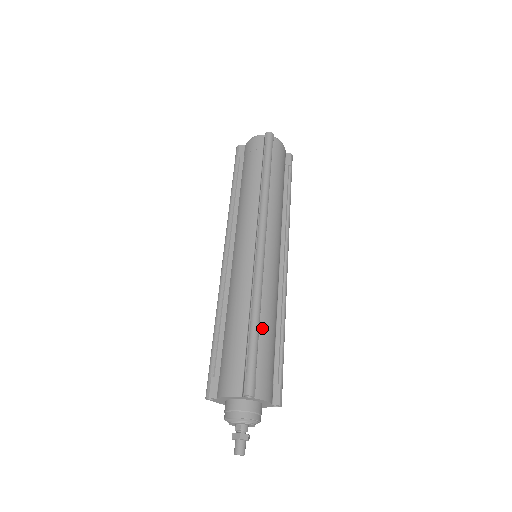
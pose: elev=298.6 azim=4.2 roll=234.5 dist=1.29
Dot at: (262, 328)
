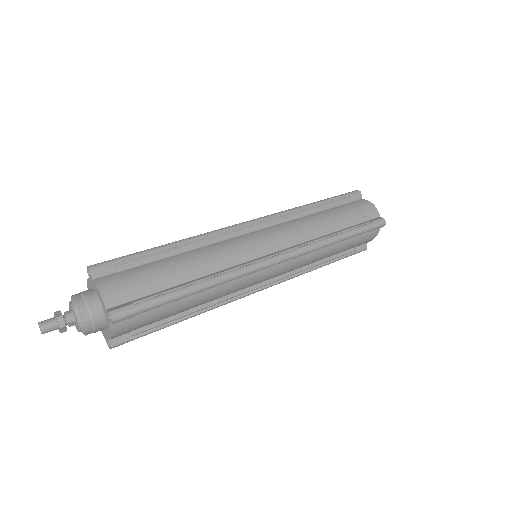
Dot at: (171, 258)
